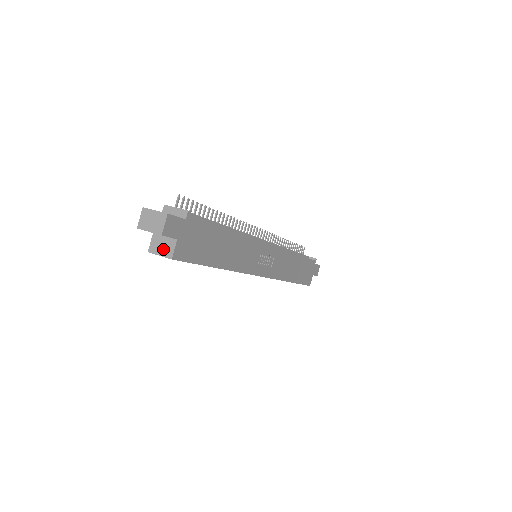
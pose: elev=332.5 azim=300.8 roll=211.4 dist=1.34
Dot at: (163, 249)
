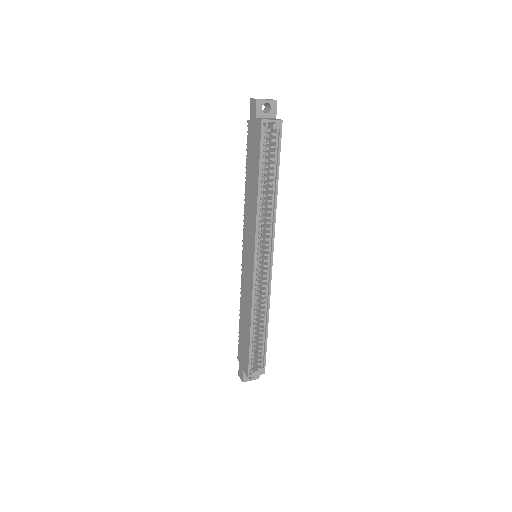
Dot at: (271, 119)
